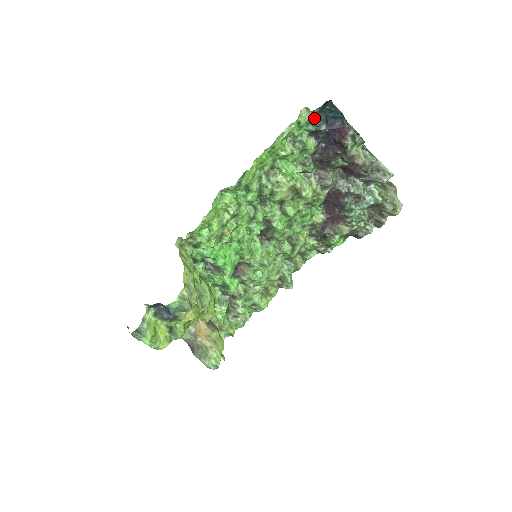
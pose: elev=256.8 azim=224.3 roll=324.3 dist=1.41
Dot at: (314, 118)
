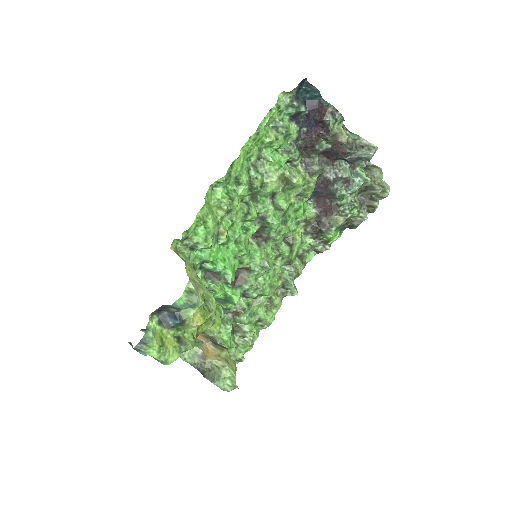
Dot at: (293, 100)
